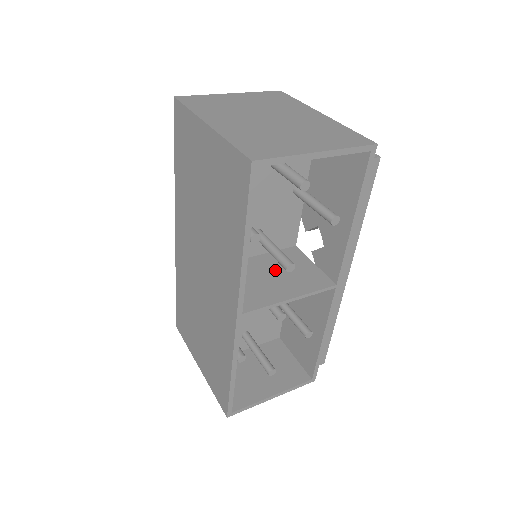
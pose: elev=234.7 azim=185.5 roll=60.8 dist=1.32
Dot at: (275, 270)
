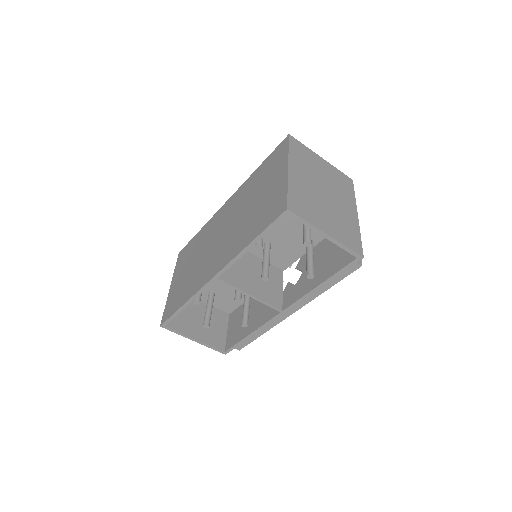
Dot at: (258, 273)
